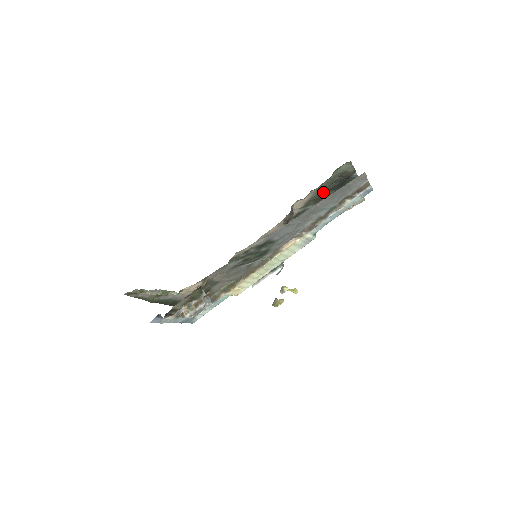
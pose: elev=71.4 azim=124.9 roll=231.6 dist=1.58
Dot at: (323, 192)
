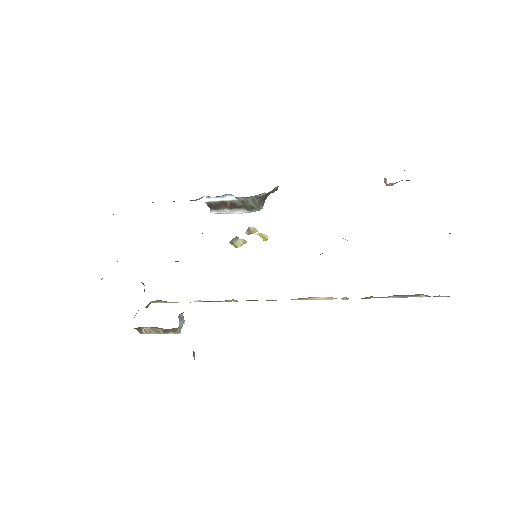
Dot at: occluded
